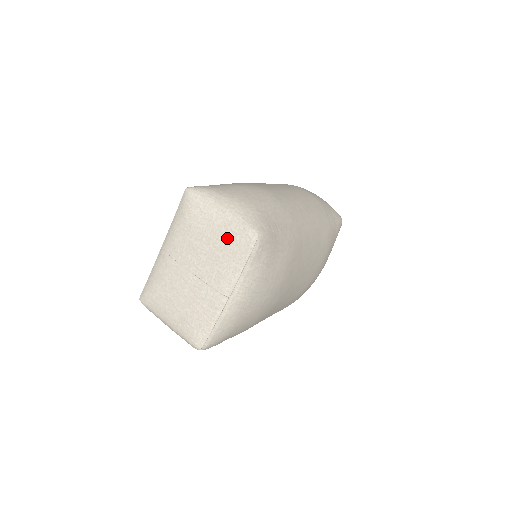
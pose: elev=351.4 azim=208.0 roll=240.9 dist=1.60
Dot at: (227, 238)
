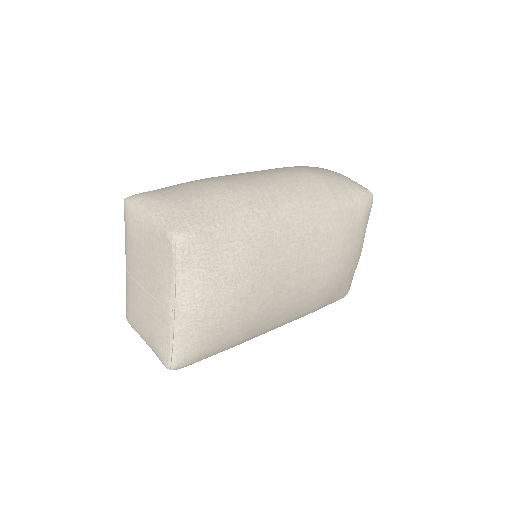
Dot at: (155, 246)
